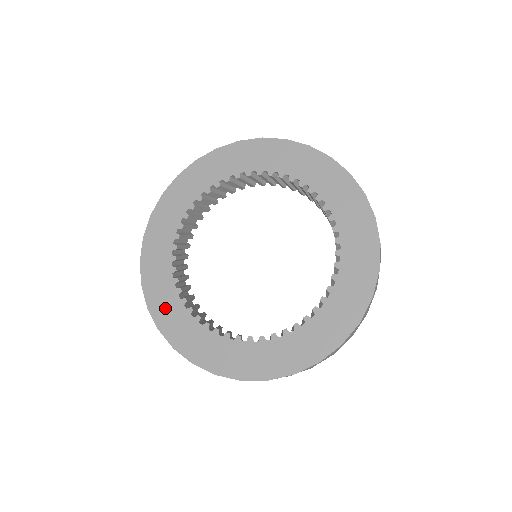
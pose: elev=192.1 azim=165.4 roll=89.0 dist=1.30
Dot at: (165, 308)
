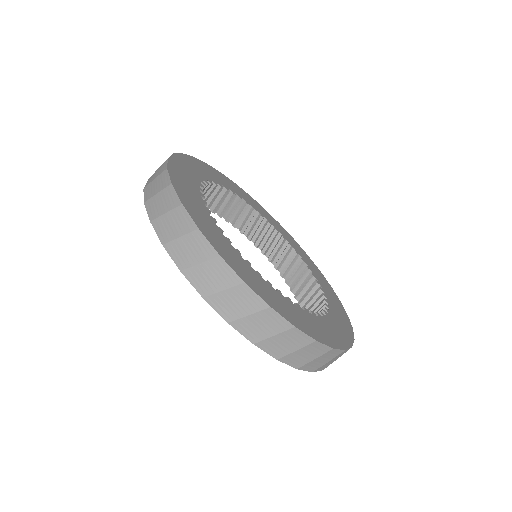
Dot at: (237, 263)
